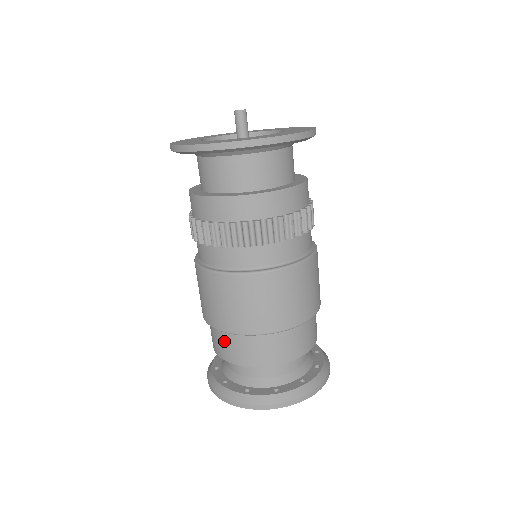
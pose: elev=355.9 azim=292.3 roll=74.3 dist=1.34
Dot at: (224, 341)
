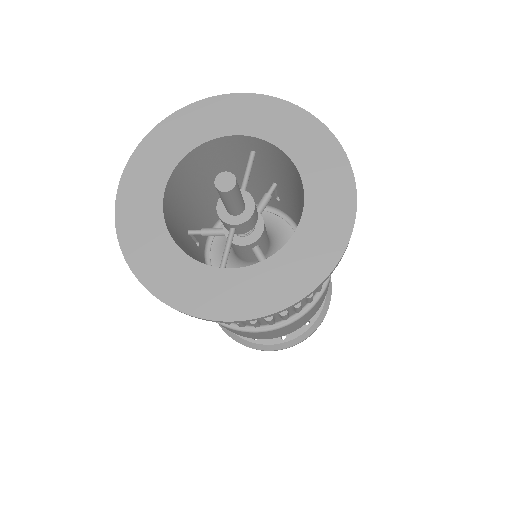
Dot at: occluded
